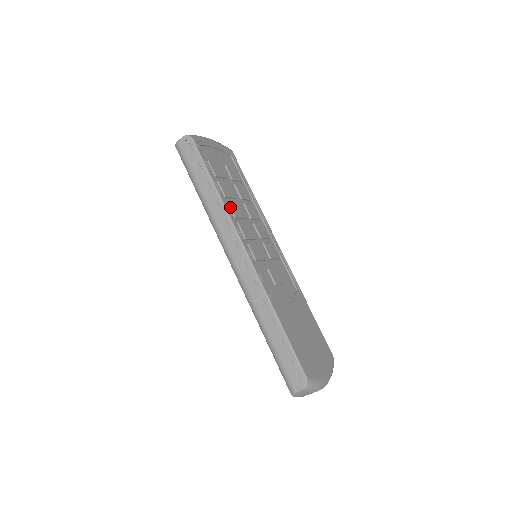
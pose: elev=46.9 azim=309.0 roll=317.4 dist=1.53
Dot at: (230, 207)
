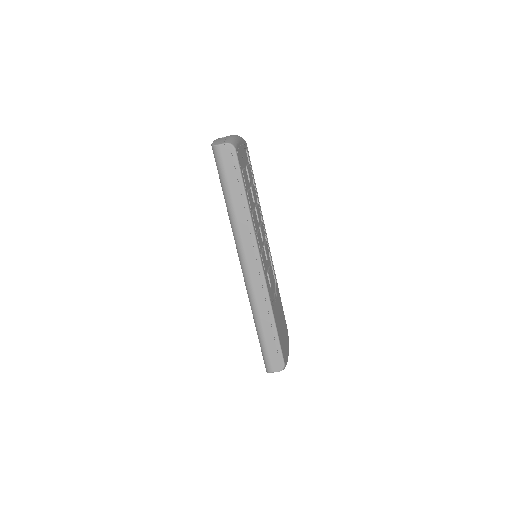
Dot at: (253, 220)
